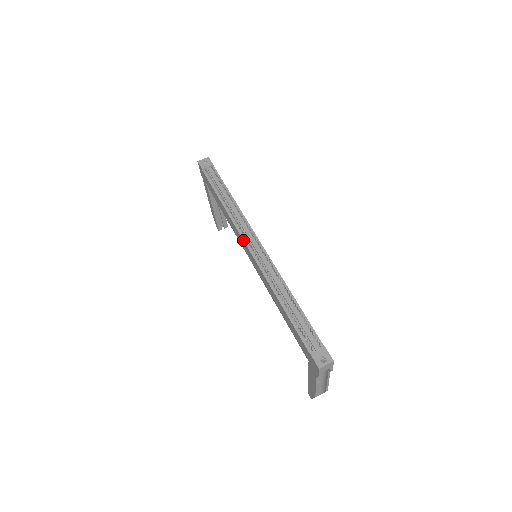
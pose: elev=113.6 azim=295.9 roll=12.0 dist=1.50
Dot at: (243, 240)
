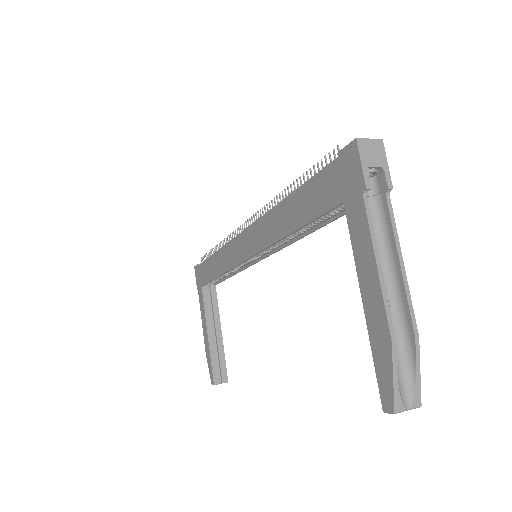
Dot at: occluded
